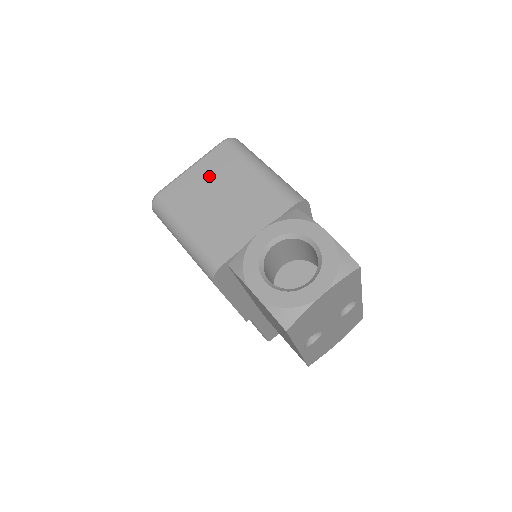
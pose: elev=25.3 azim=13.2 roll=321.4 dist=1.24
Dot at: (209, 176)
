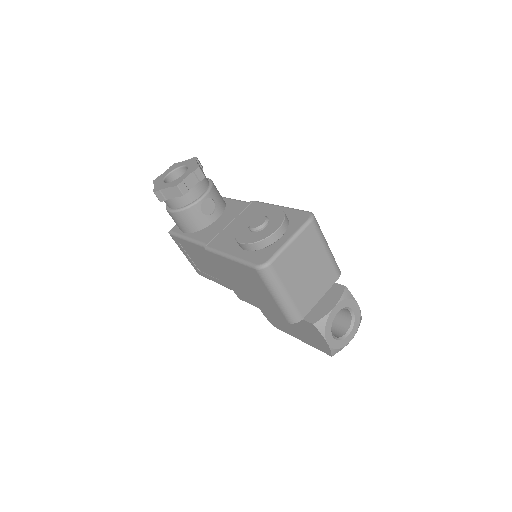
Dot at: (302, 252)
